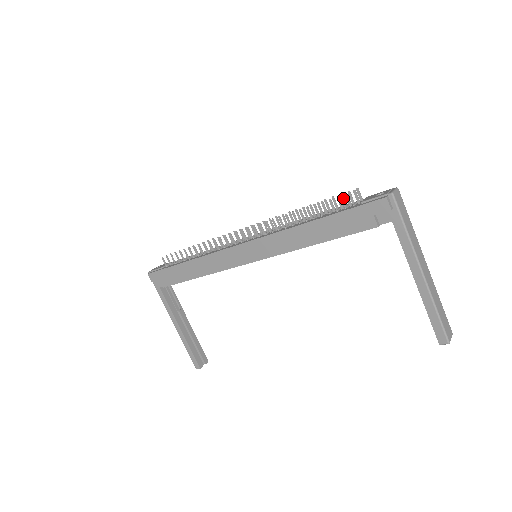
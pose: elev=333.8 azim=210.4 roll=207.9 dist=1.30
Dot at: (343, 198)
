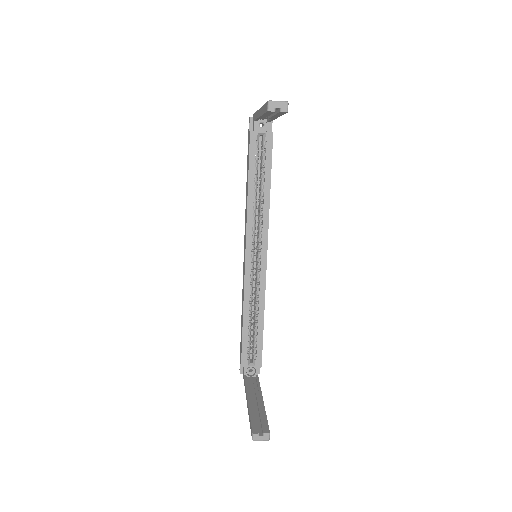
Dot at: occluded
